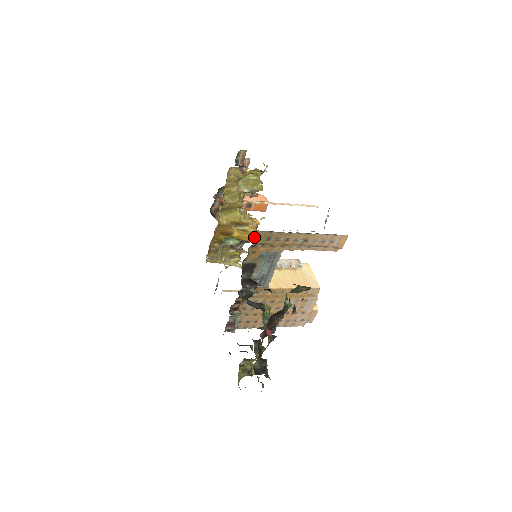
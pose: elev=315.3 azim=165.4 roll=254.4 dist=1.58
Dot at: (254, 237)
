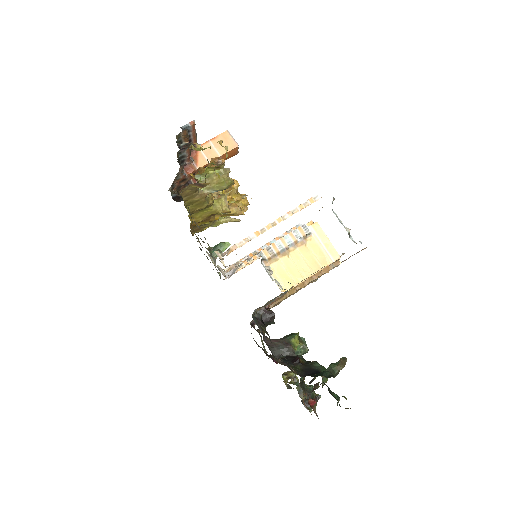
Dot at: occluded
